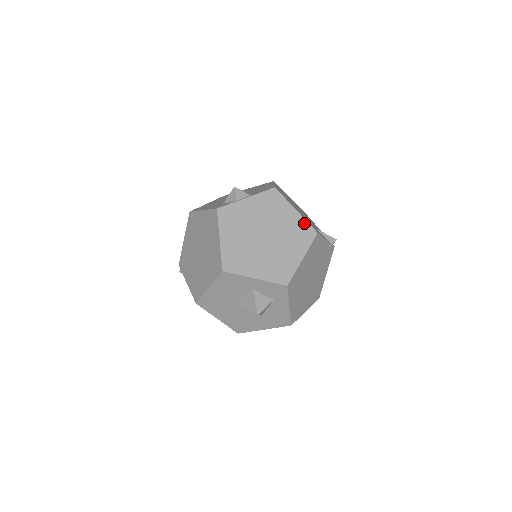
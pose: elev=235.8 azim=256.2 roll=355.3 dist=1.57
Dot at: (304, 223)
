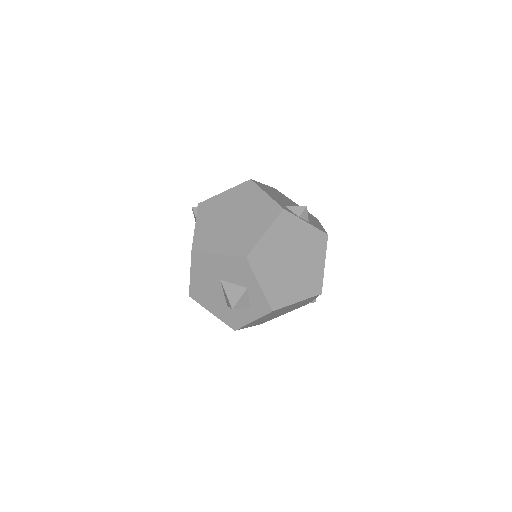
Dot at: (321, 278)
